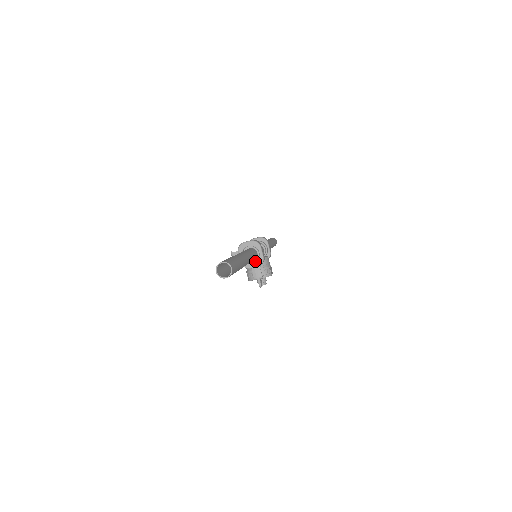
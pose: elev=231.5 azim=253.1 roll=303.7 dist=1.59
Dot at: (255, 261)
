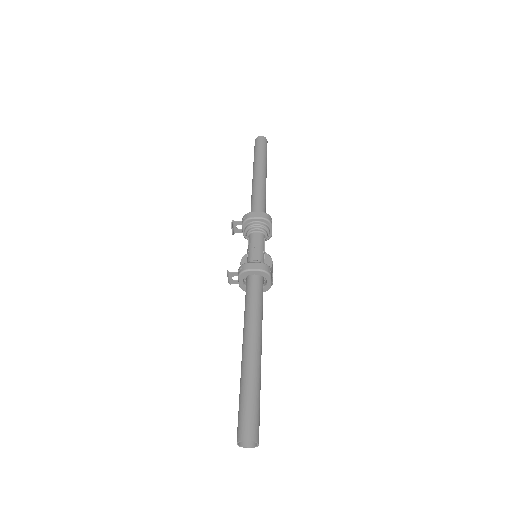
Dot at: occluded
